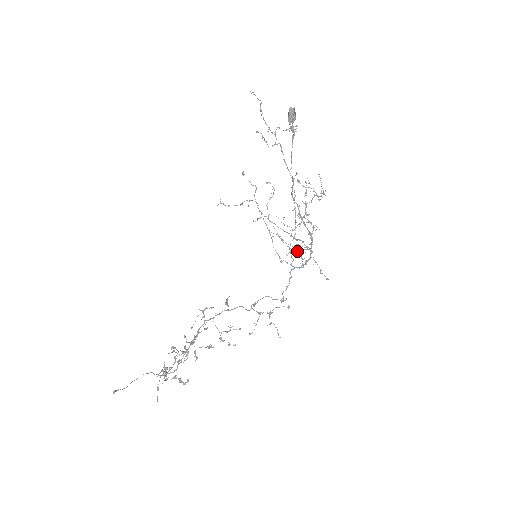
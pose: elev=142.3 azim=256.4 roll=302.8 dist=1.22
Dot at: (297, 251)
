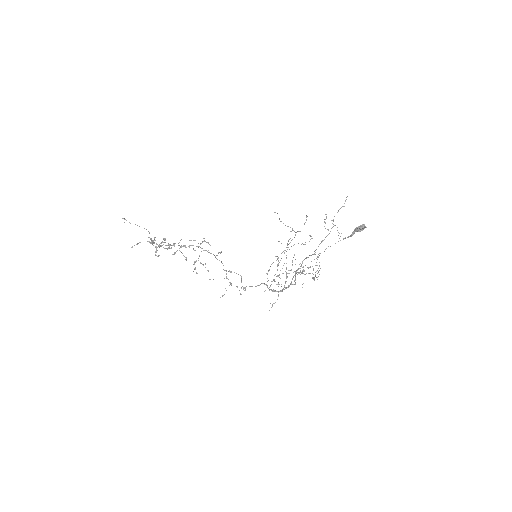
Dot at: occluded
